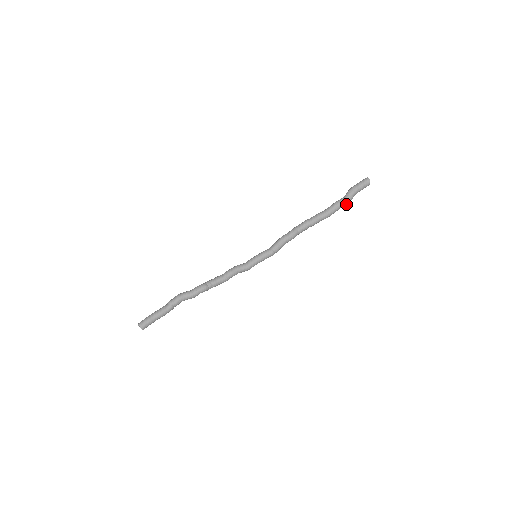
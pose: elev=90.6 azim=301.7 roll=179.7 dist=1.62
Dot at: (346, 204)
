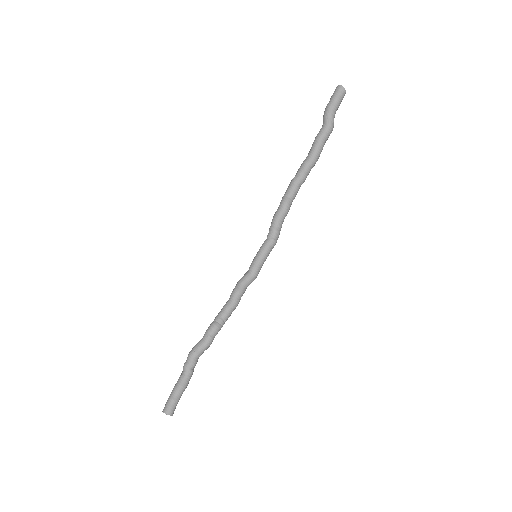
Dot at: (330, 133)
